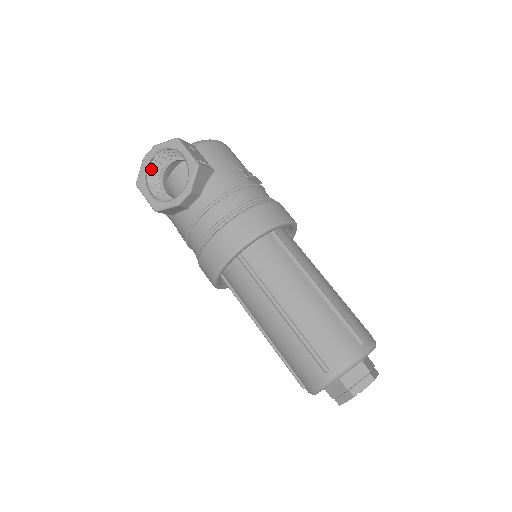
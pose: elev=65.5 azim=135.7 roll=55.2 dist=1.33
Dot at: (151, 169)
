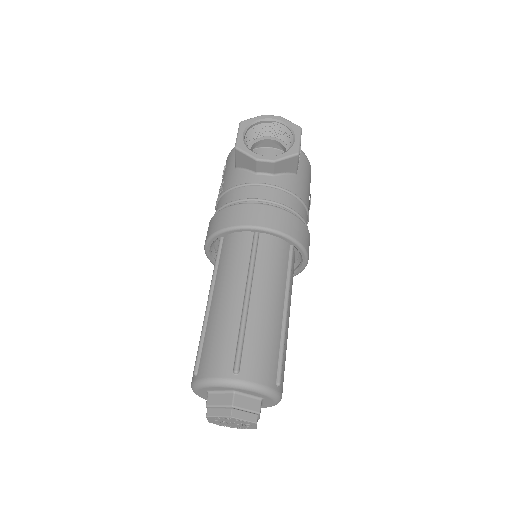
Dot at: (260, 126)
